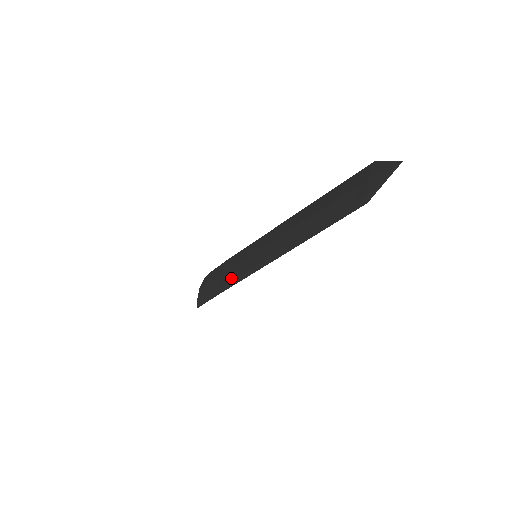
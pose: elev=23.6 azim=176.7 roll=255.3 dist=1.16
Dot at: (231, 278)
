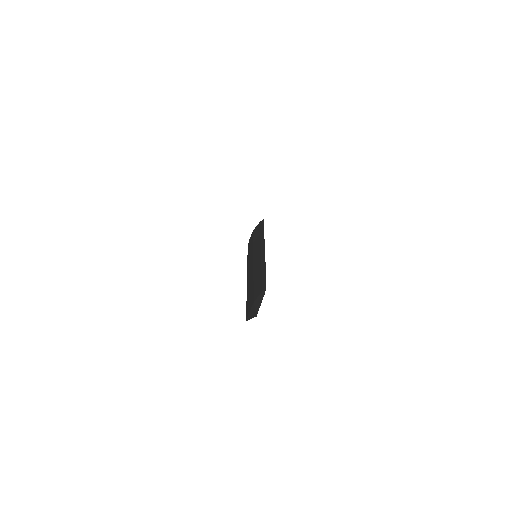
Dot at: (249, 255)
